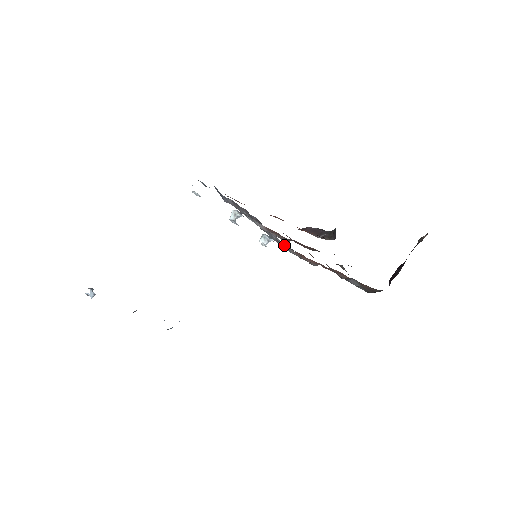
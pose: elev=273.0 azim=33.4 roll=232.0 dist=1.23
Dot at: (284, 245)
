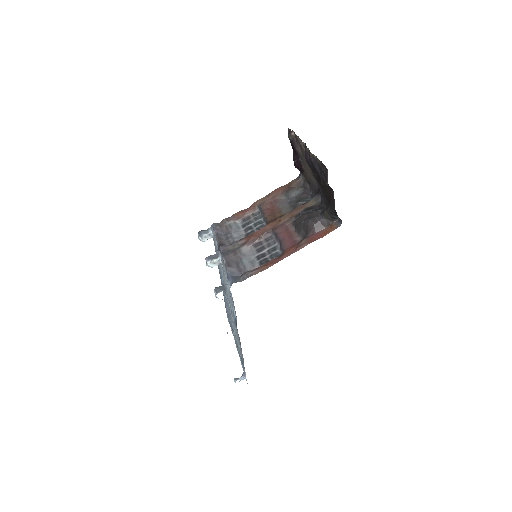
Dot at: (252, 232)
